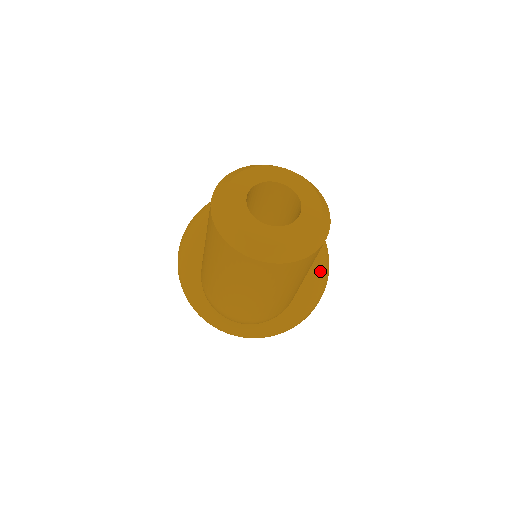
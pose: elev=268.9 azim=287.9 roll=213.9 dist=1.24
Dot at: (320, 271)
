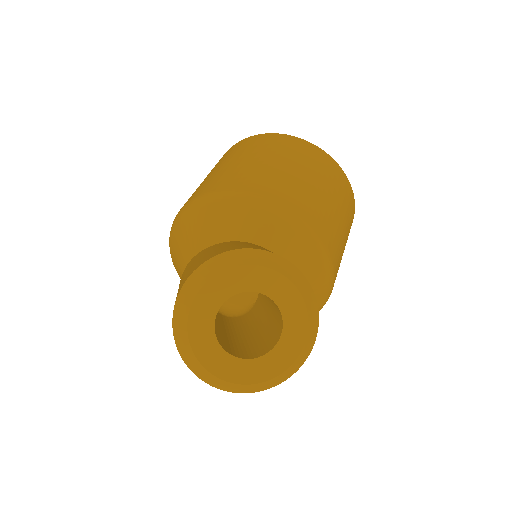
Dot at: occluded
